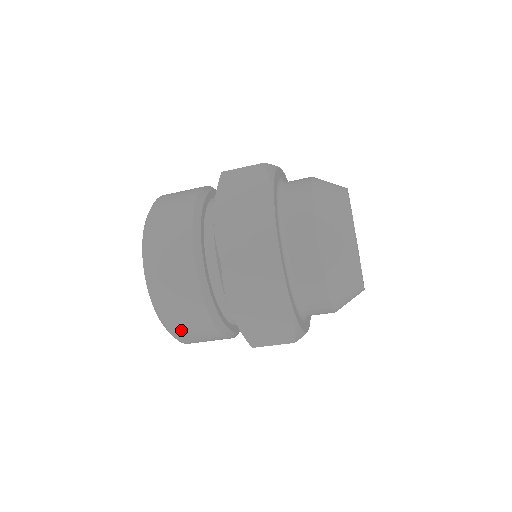
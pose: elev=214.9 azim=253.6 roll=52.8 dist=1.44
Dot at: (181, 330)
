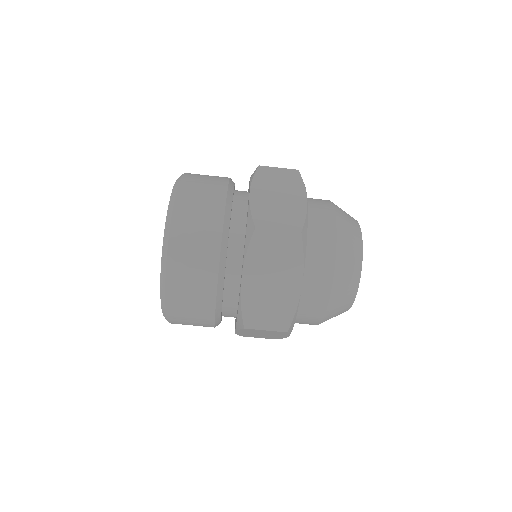
Dot at: (179, 292)
